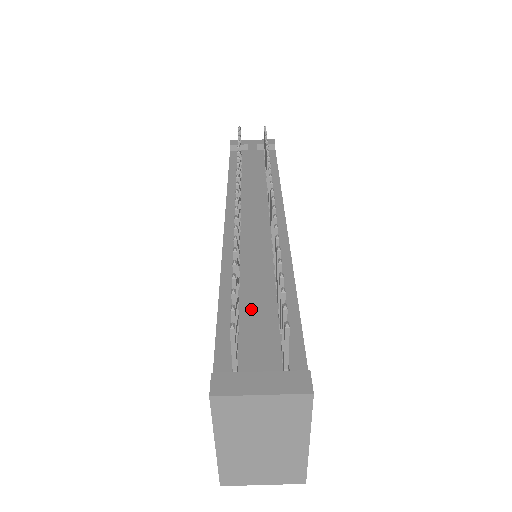
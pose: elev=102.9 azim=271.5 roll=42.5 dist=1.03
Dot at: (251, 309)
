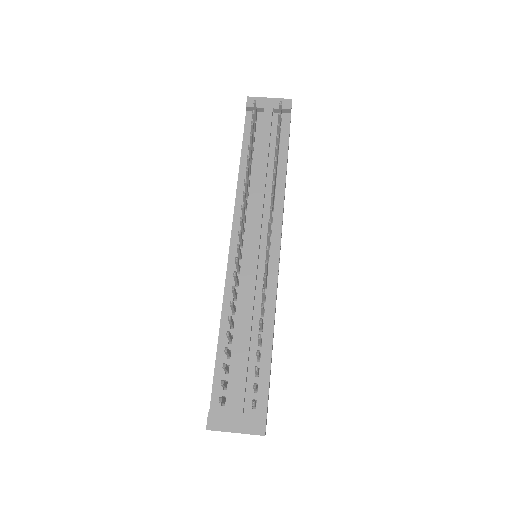
Dot at: (238, 358)
